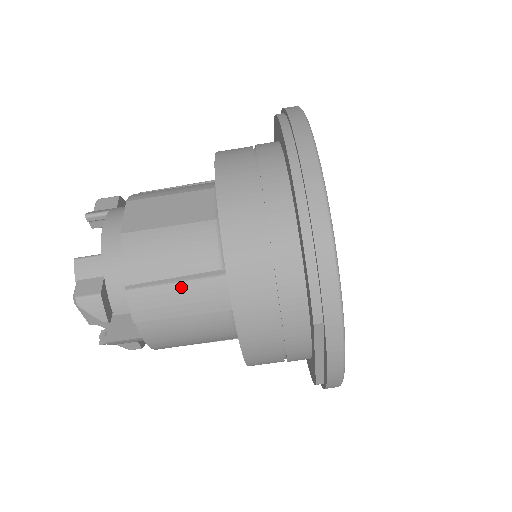
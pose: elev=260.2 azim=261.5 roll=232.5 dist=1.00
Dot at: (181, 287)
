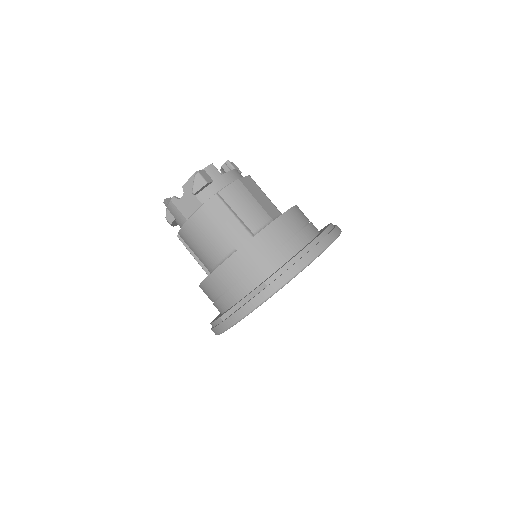
Dot at: (234, 219)
